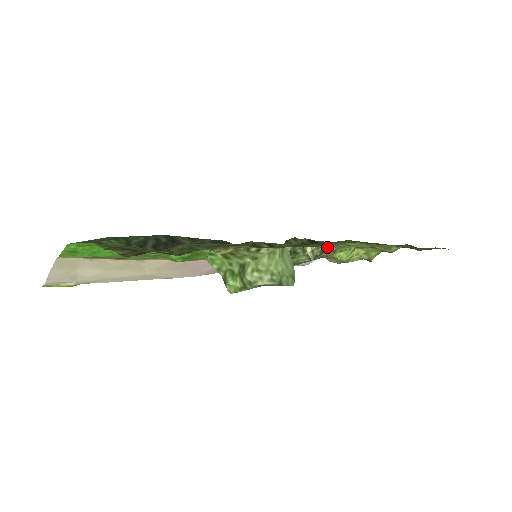
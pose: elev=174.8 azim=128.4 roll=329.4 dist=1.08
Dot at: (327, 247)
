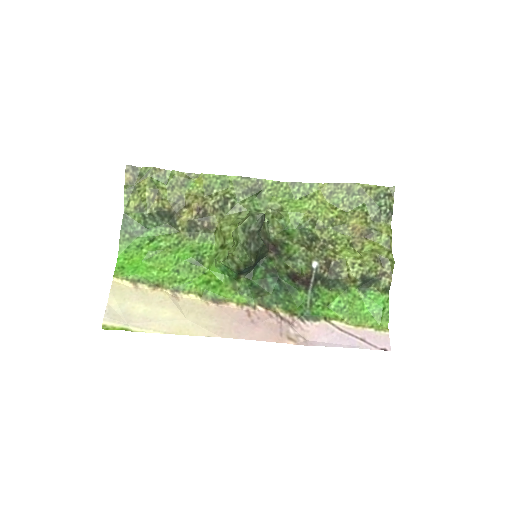
Dot at: (307, 233)
